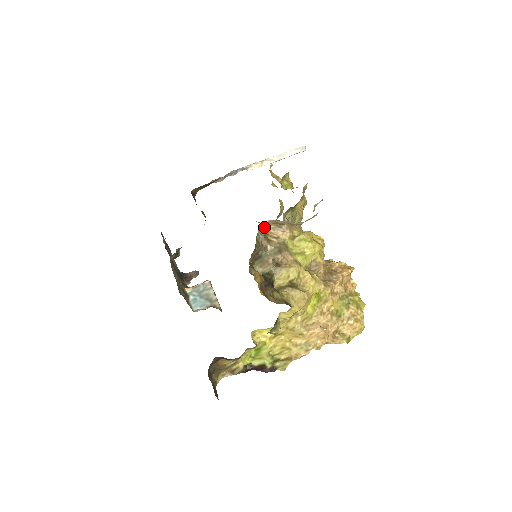
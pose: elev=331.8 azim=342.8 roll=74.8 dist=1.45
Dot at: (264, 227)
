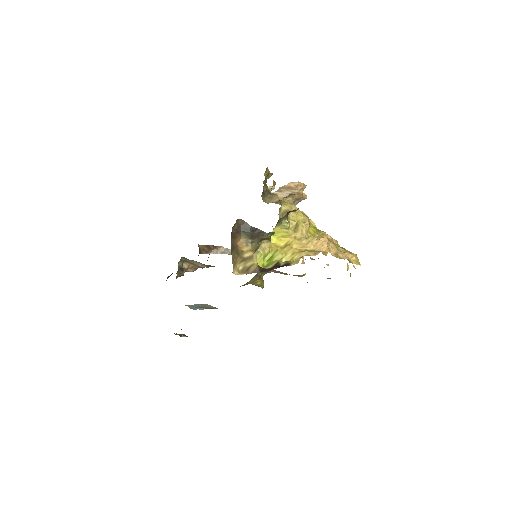
Dot at: occluded
